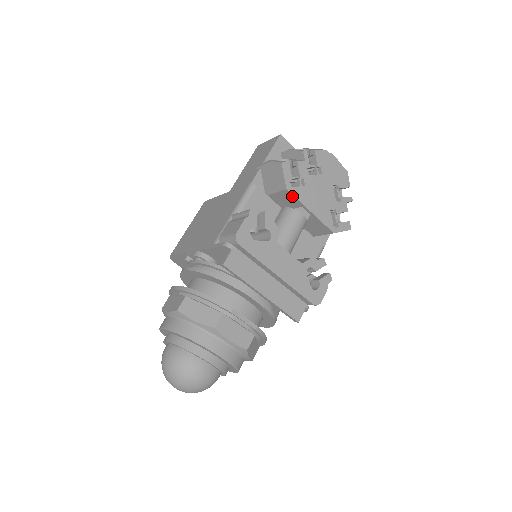
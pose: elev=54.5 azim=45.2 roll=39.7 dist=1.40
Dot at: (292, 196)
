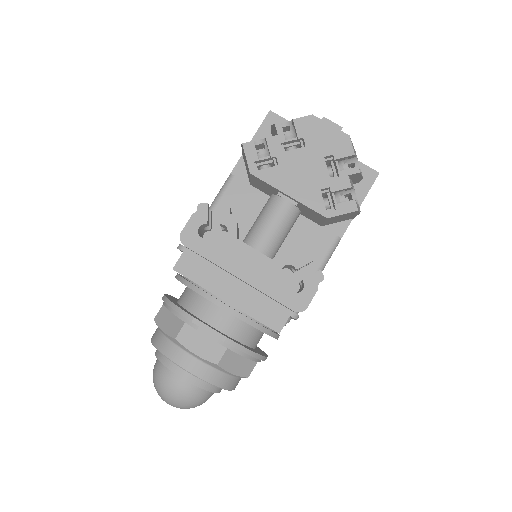
Dot at: (261, 180)
